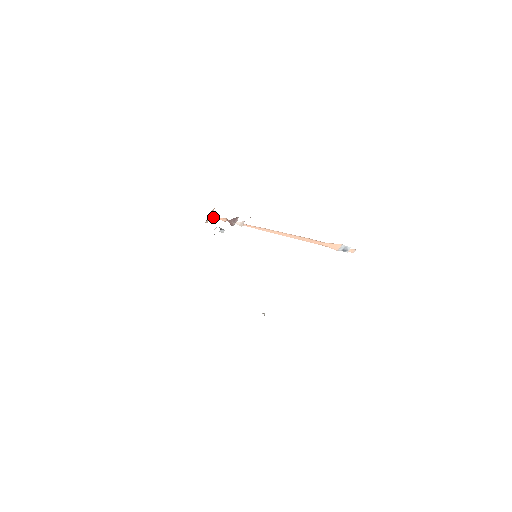
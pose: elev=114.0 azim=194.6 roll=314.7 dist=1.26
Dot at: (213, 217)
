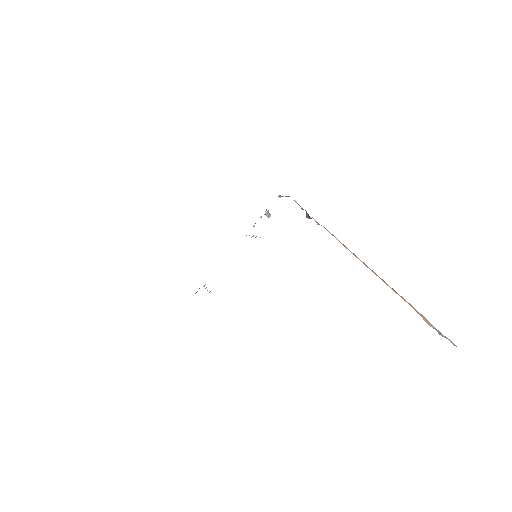
Dot at: occluded
